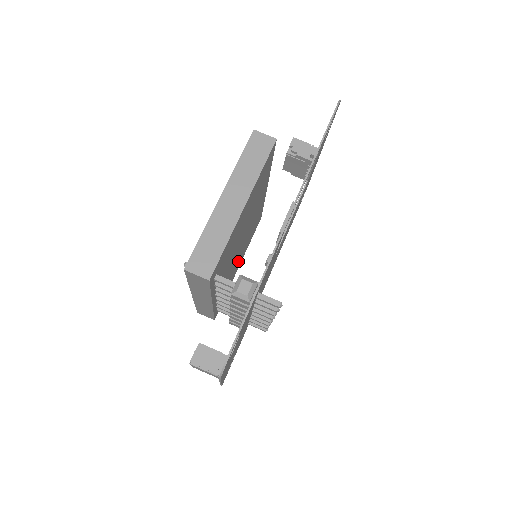
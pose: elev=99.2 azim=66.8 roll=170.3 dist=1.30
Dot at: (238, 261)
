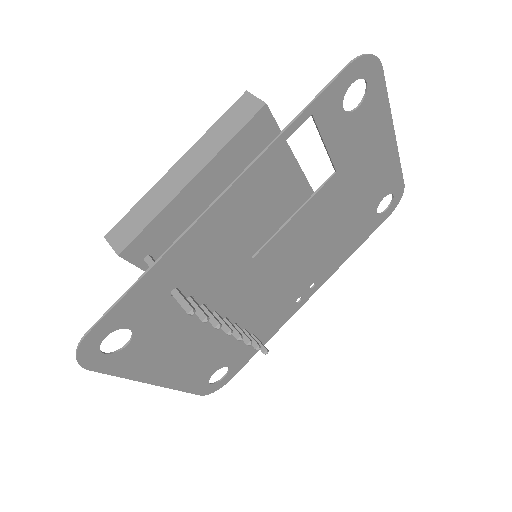
Dot at: occluded
